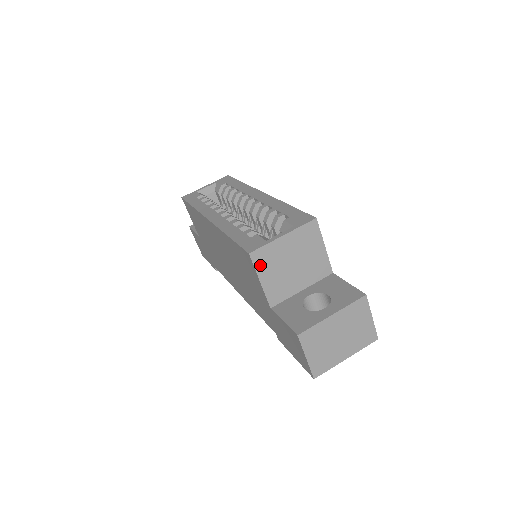
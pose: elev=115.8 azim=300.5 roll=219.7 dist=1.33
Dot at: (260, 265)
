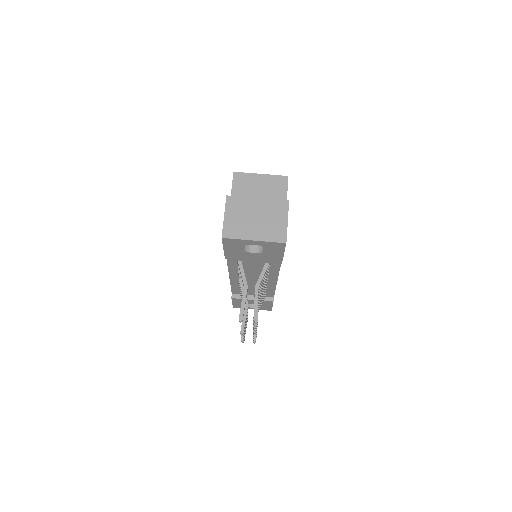
Dot at: (237, 183)
